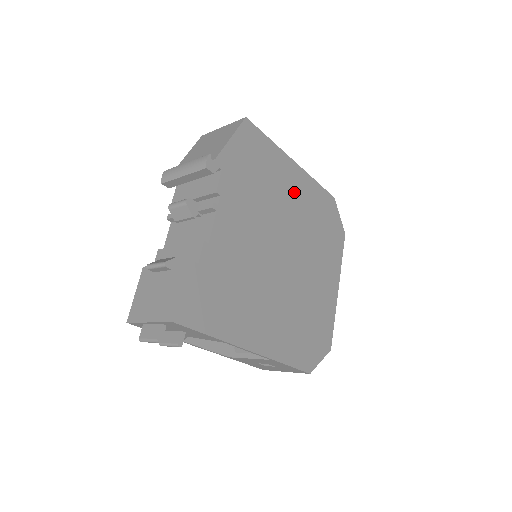
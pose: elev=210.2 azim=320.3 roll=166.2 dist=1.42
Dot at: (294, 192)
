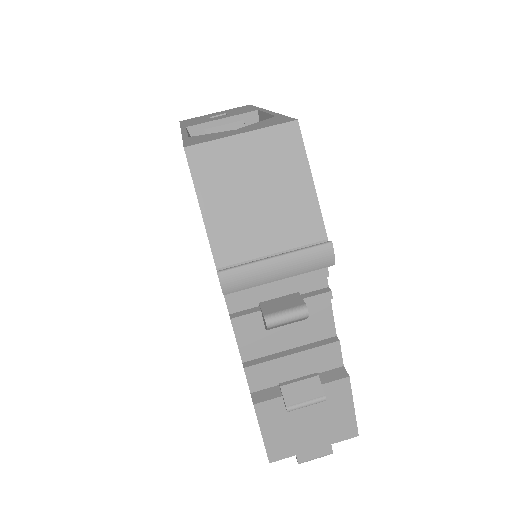
Dot at: occluded
